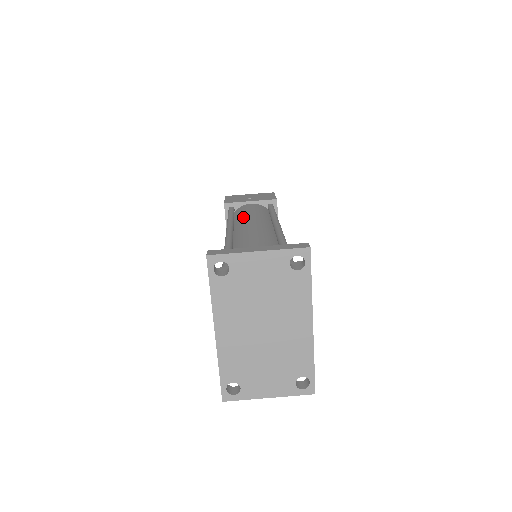
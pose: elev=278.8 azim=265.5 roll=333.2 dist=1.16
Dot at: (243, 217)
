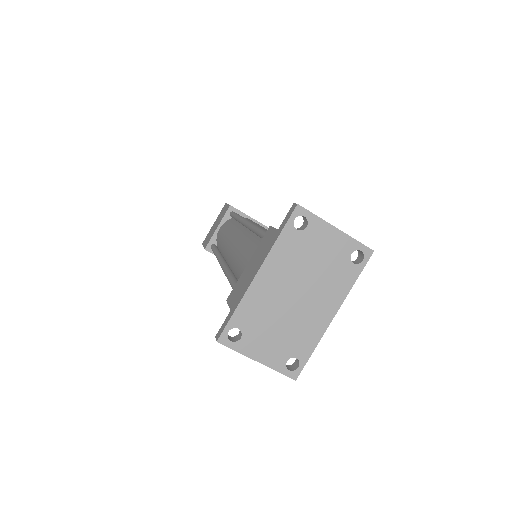
Dot at: (252, 222)
